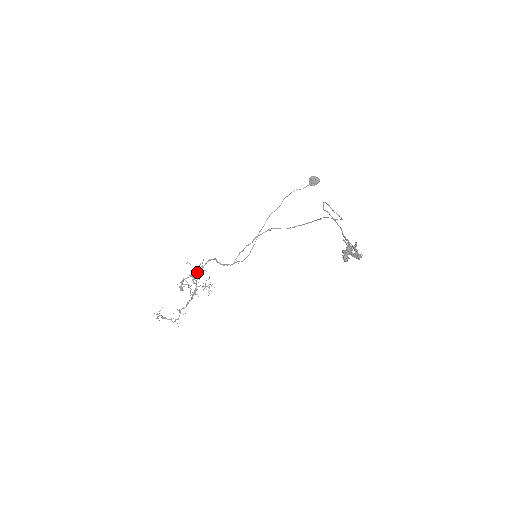
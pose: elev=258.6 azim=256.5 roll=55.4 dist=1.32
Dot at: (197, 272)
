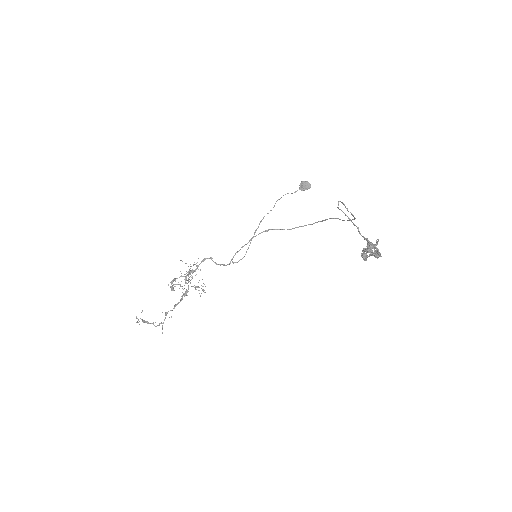
Dot at: (191, 271)
